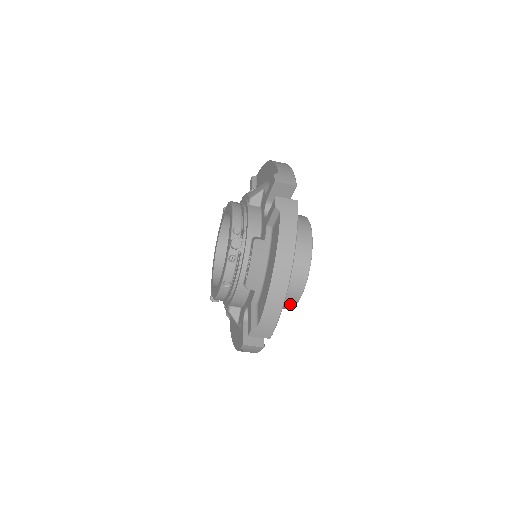
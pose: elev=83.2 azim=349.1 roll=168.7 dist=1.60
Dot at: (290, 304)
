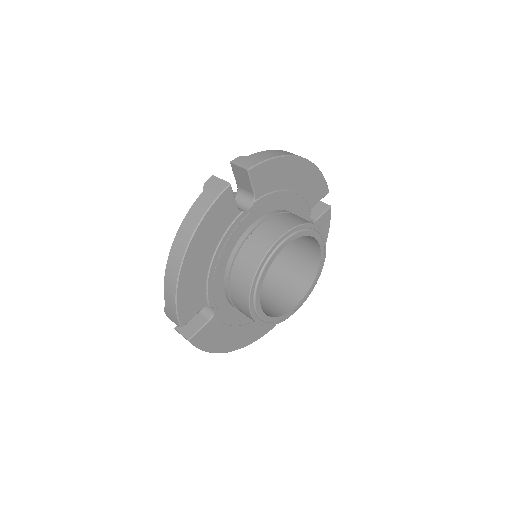
Dot at: (248, 314)
